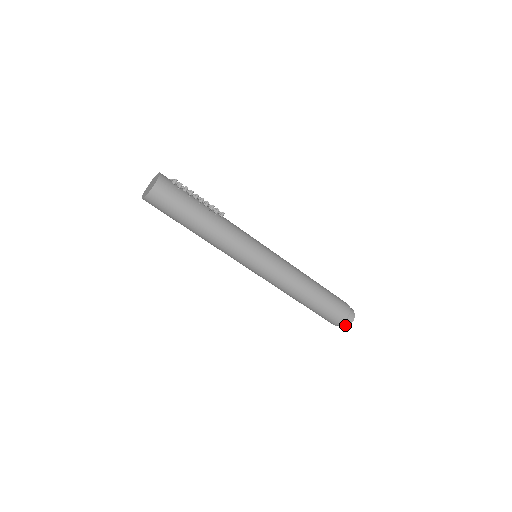
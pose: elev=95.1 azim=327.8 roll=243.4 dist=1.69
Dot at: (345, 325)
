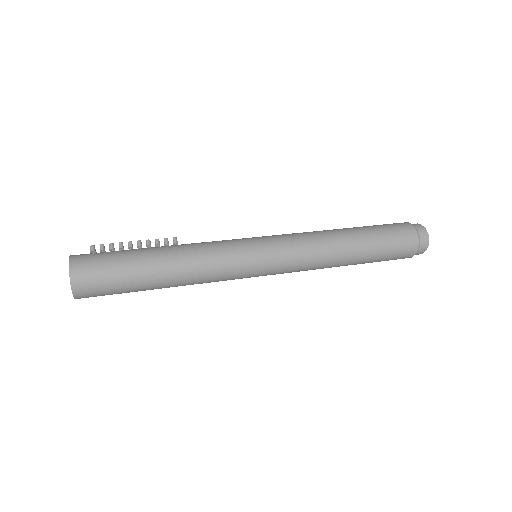
Dot at: (424, 242)
